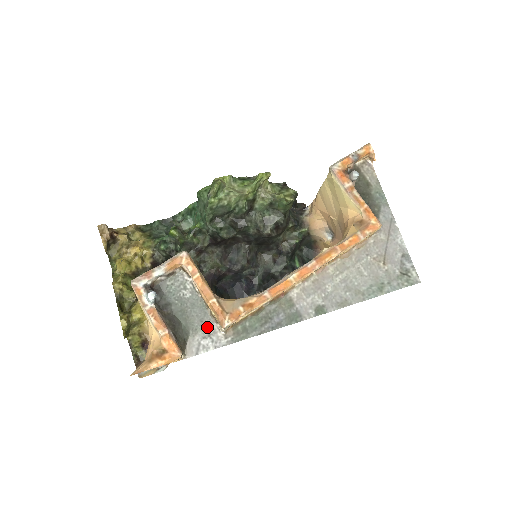
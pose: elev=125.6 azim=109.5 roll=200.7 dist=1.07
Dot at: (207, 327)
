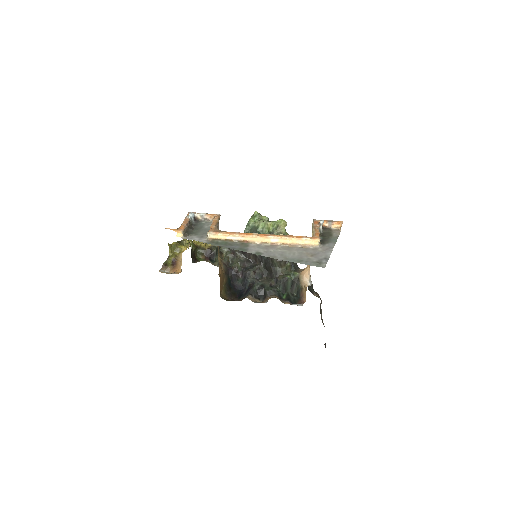
Dot at: (202, 236)
